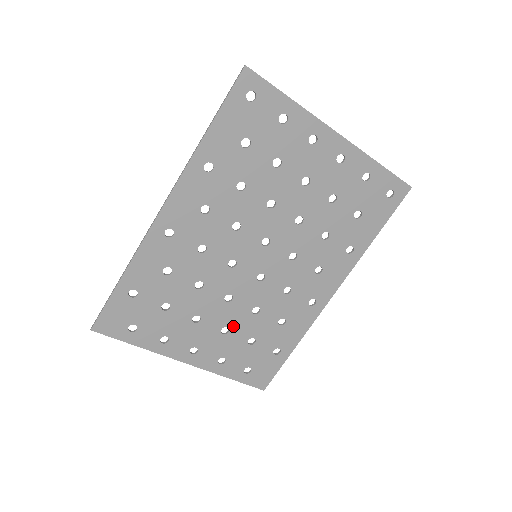
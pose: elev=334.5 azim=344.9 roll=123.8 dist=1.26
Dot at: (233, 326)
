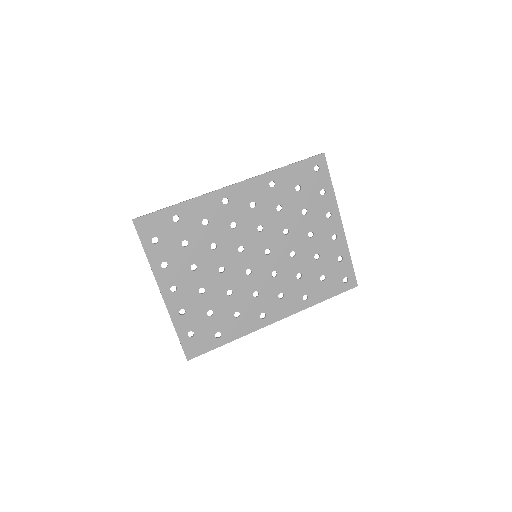
Dot at: (209, 292)
